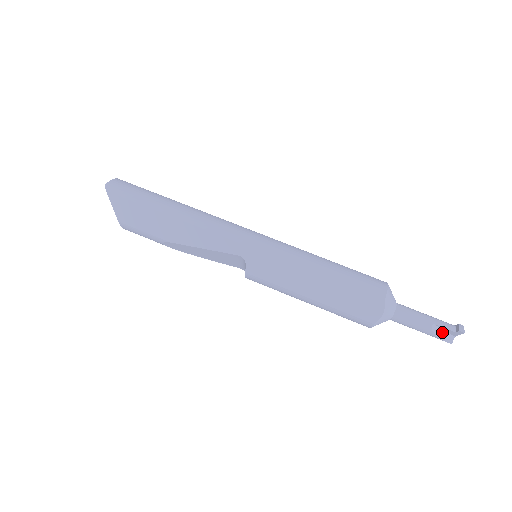
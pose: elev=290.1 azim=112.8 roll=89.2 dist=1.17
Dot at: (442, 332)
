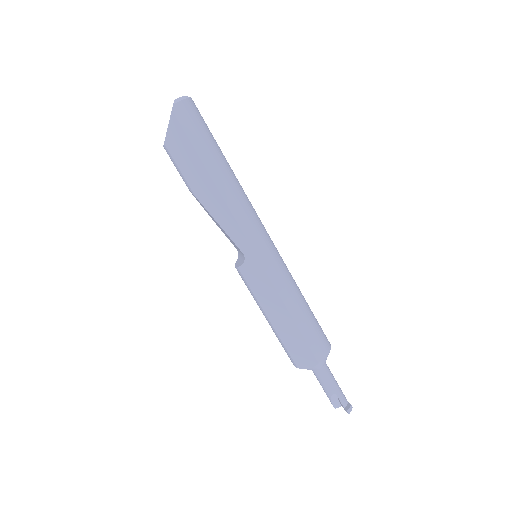
Dot at: (336, 400)
